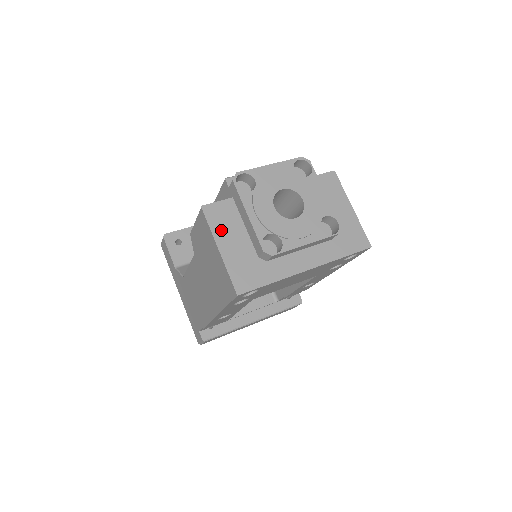
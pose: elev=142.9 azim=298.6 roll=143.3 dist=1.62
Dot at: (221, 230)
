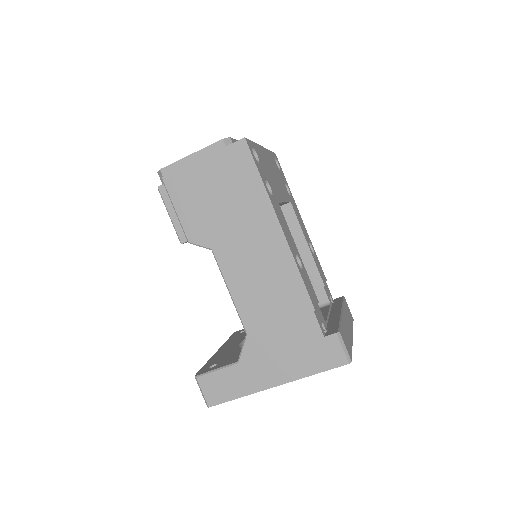
Dot at: occluded
